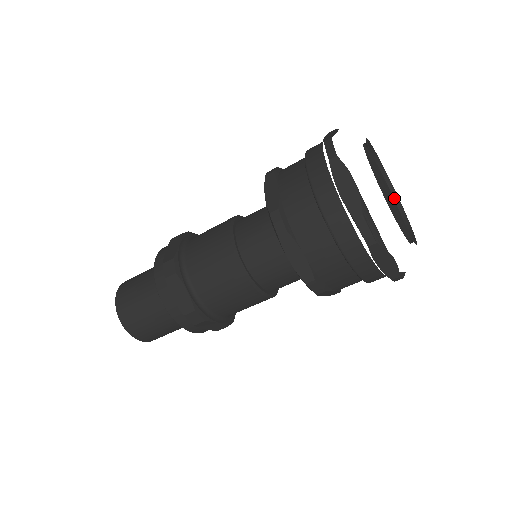
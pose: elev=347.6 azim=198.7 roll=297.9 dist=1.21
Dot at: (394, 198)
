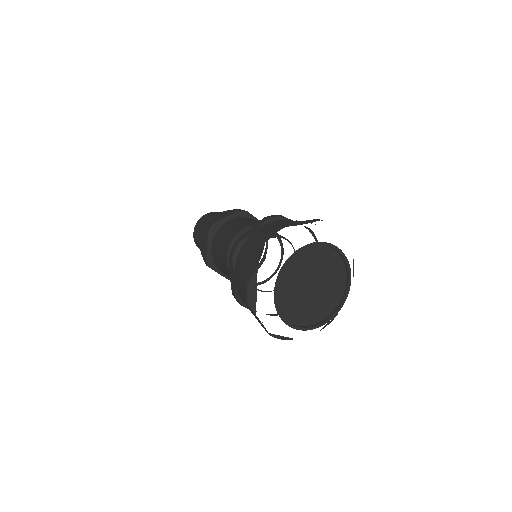
Dot at: (344, 293)
